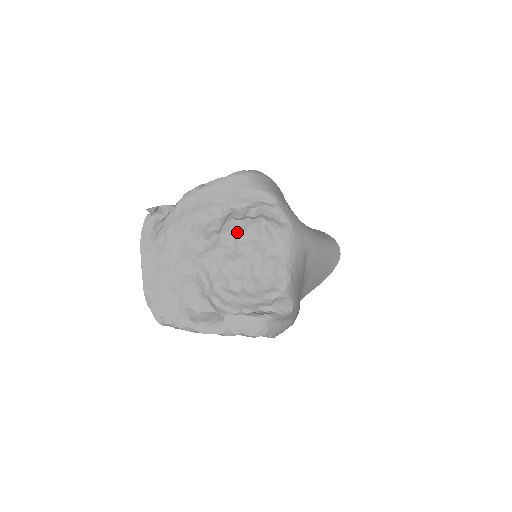
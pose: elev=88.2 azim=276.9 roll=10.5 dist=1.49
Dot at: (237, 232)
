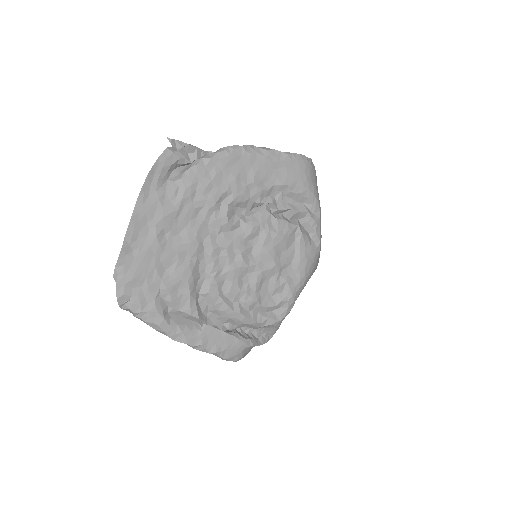
Dot at: (267, 231)
